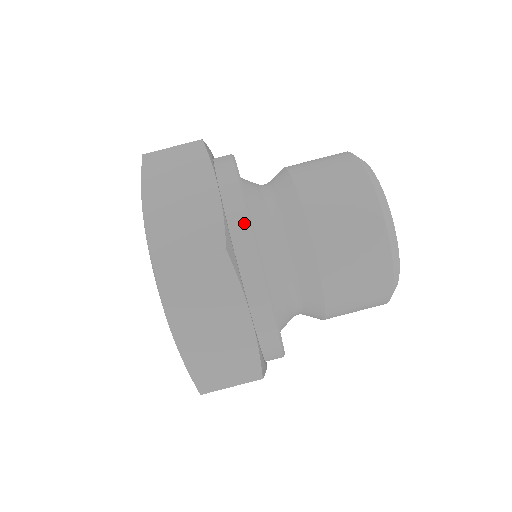
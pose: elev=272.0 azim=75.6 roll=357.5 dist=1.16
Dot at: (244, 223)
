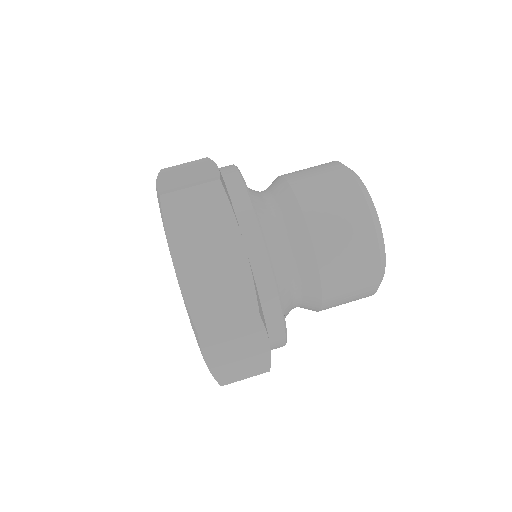
Dot at: (237, 179)
